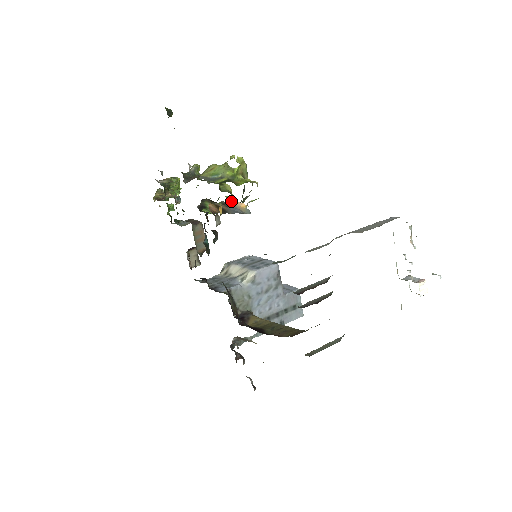
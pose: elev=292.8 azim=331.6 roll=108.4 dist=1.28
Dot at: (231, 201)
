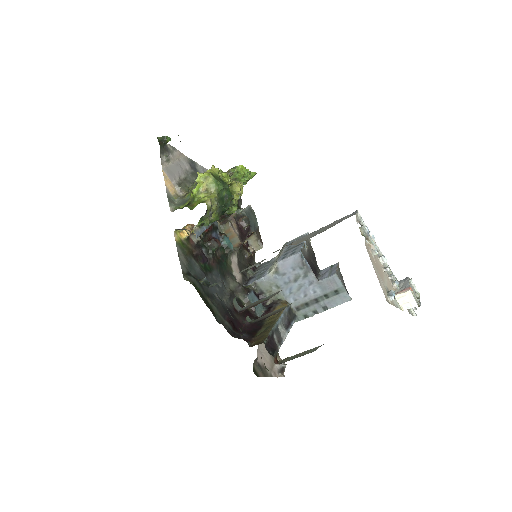
Dot at: (231, 204)
